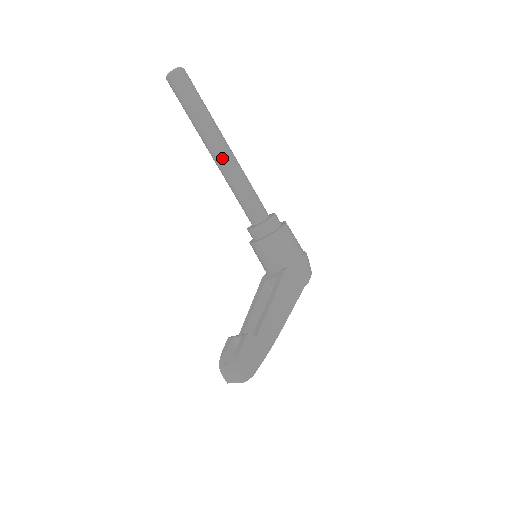
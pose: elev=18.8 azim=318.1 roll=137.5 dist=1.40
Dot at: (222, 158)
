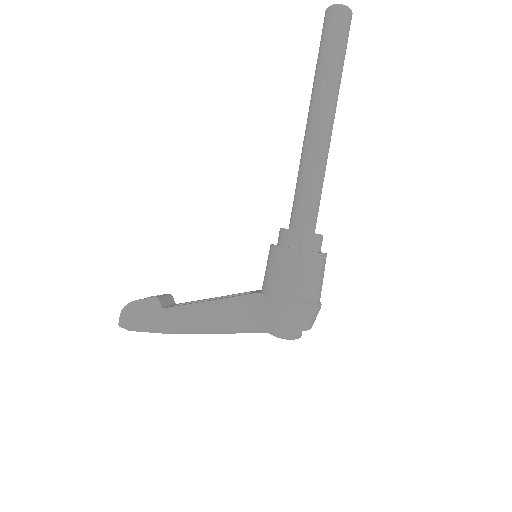
Dot at: (307, 131)
